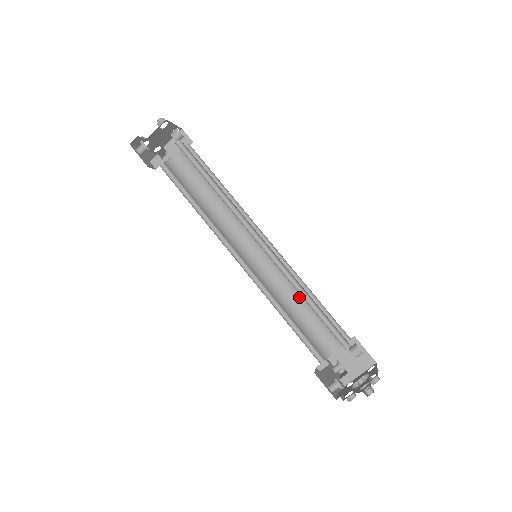
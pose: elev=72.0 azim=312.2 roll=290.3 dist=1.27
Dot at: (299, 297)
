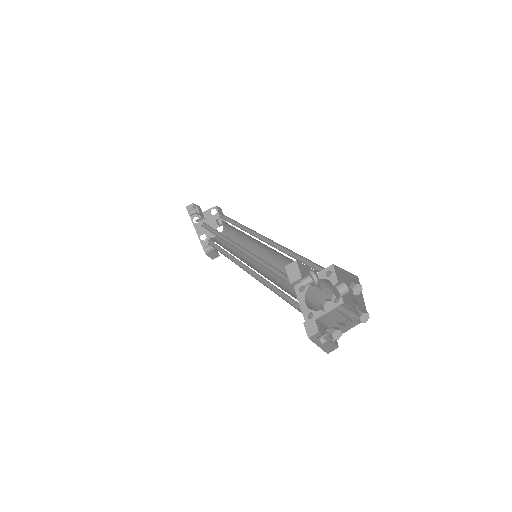
Dot at: occluded
